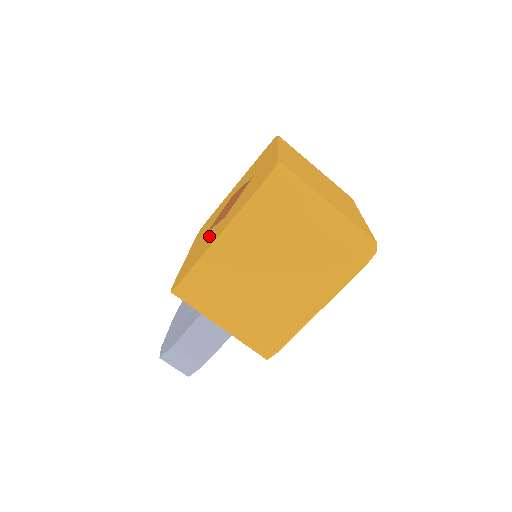
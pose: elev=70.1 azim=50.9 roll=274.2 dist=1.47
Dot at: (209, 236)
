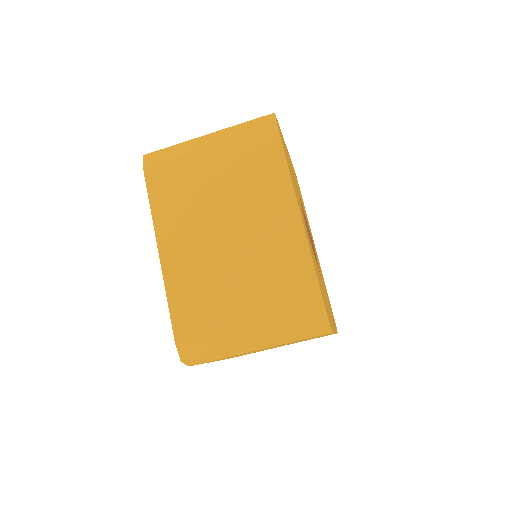
Dot at: occluded
